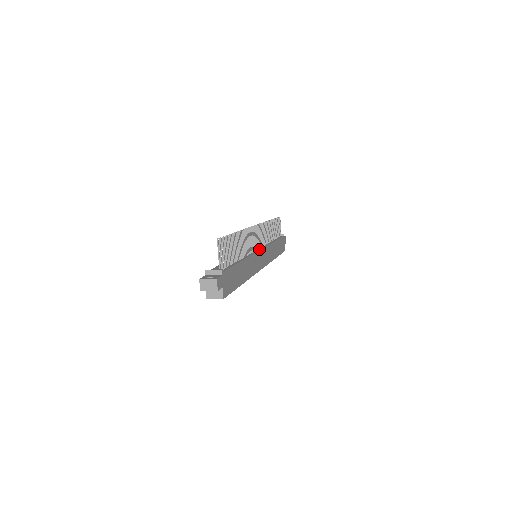
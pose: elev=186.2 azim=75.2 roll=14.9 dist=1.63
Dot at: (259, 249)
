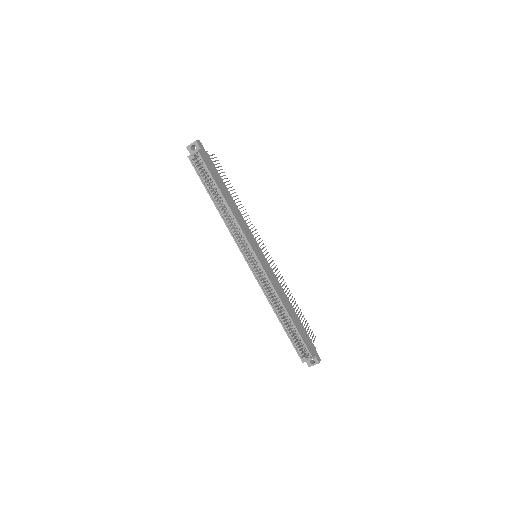
Dot at: (260, 250)
